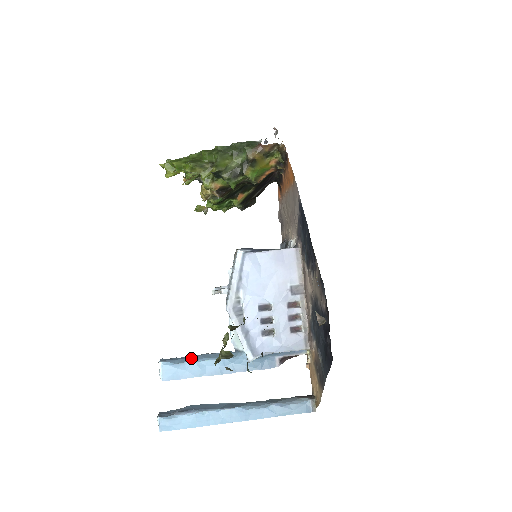
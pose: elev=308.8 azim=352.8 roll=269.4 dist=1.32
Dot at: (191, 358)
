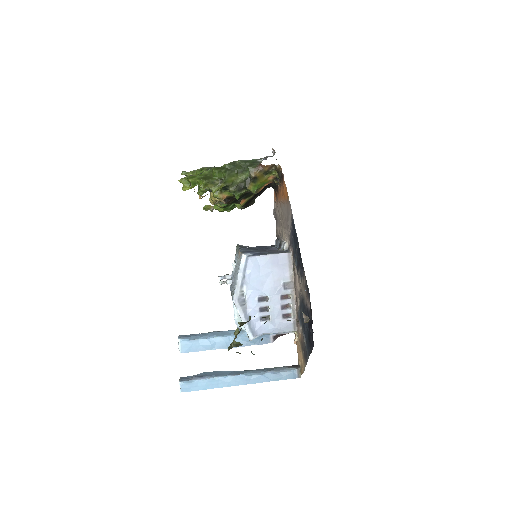
Dot at: (203, 335)
